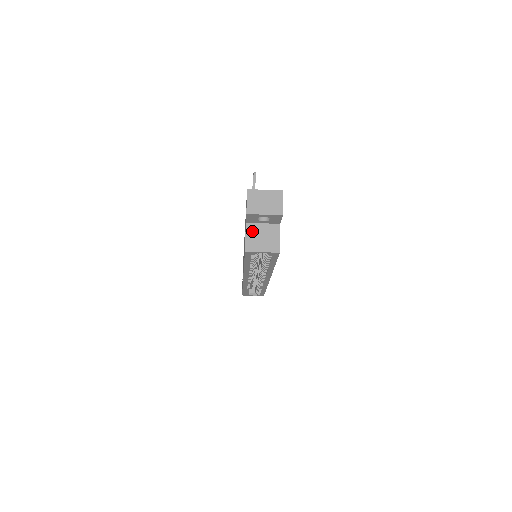
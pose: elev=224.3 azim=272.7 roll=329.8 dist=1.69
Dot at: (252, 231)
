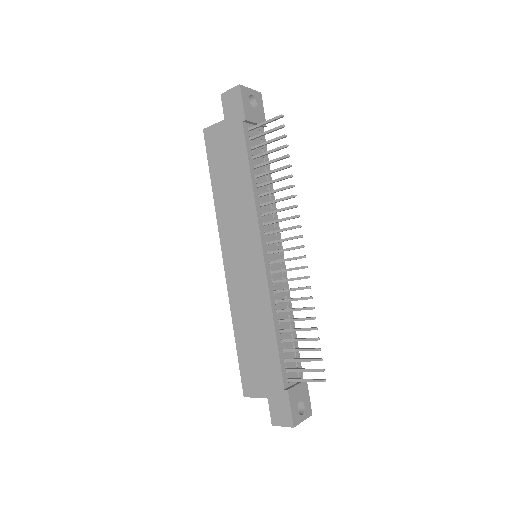
Dot at: occluded
